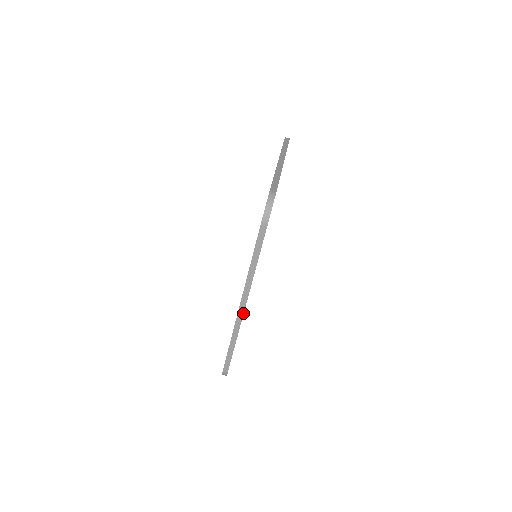
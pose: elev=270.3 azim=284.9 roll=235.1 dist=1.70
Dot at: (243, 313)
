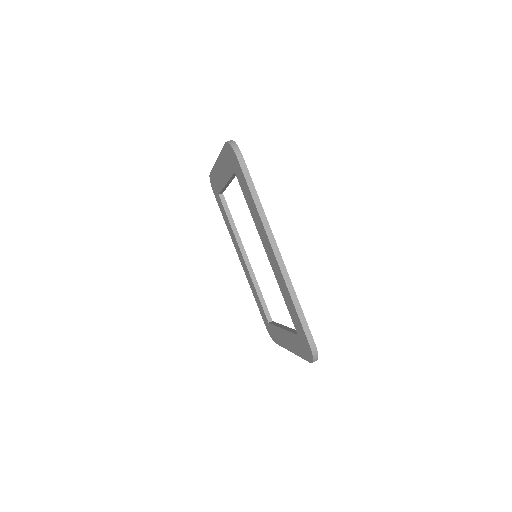
Dot at: (281, 257)
